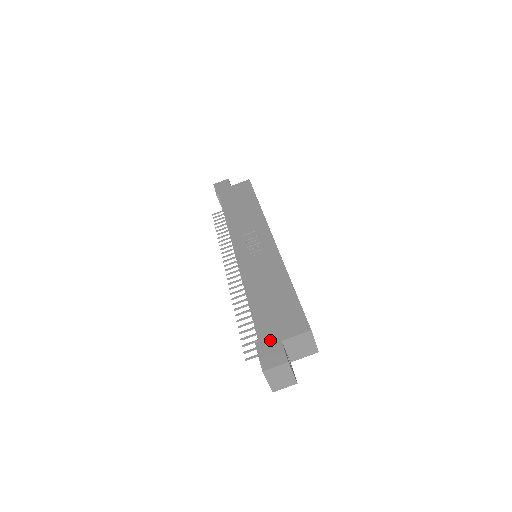
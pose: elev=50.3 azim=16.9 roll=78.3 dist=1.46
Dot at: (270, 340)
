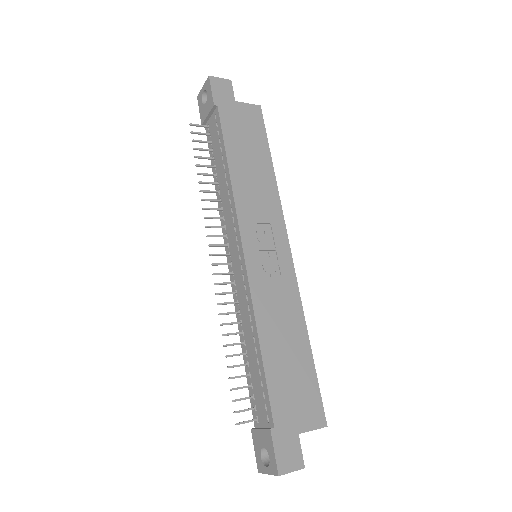
Dot at: (287, 429)
